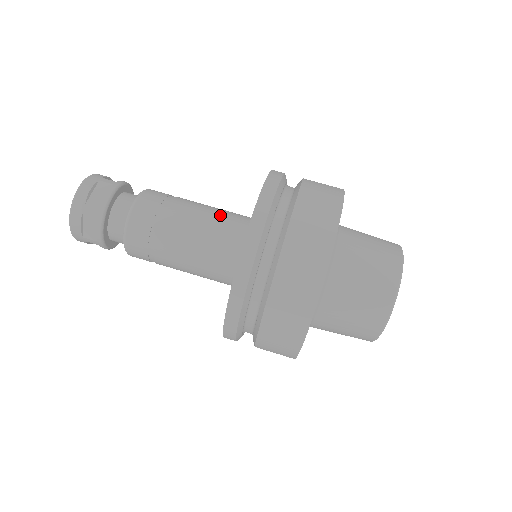
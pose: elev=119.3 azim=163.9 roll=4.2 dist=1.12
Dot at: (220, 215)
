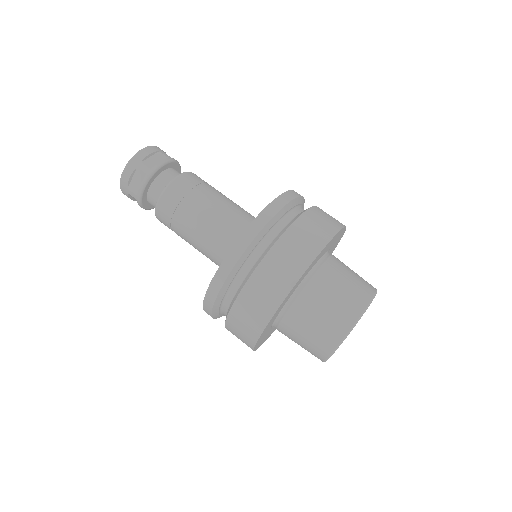
Dot at: (220, 229)
